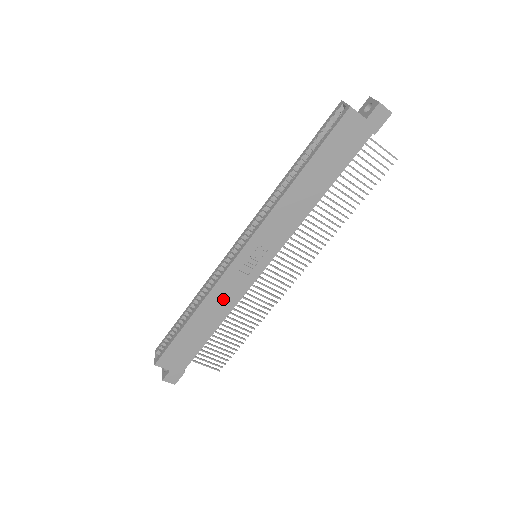
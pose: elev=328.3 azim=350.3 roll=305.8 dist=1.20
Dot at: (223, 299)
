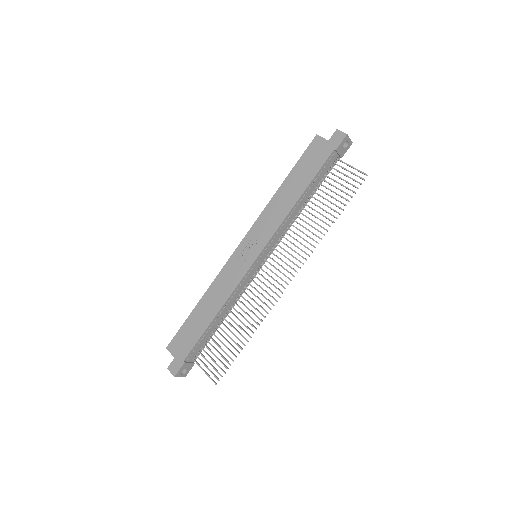
Dot at: (223, 286)
